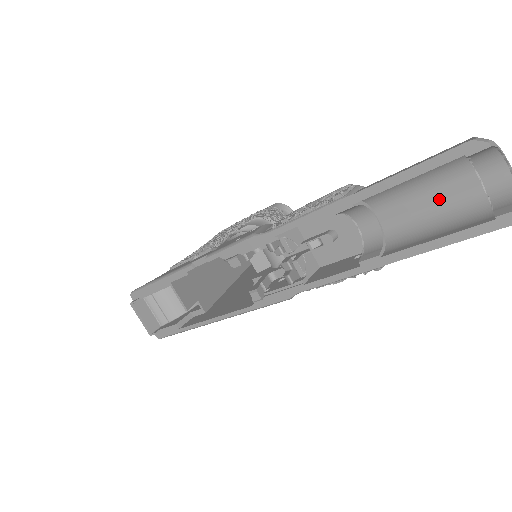
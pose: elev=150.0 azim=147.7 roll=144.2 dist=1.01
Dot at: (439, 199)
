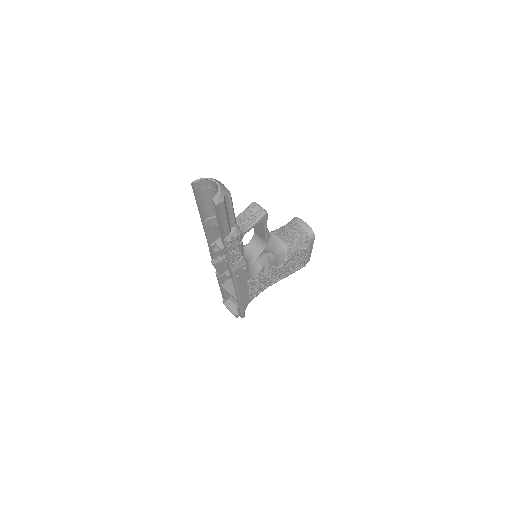
Dot at: occluded
